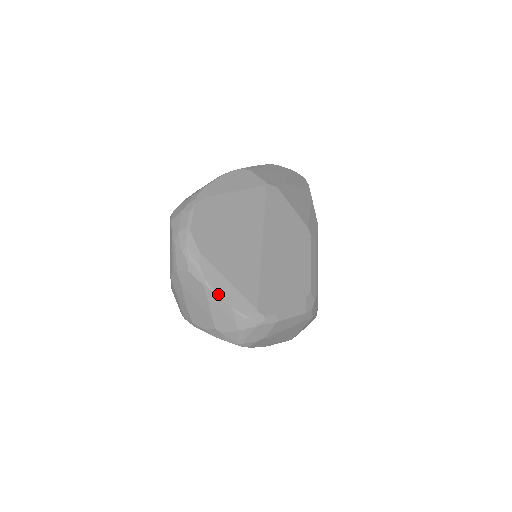
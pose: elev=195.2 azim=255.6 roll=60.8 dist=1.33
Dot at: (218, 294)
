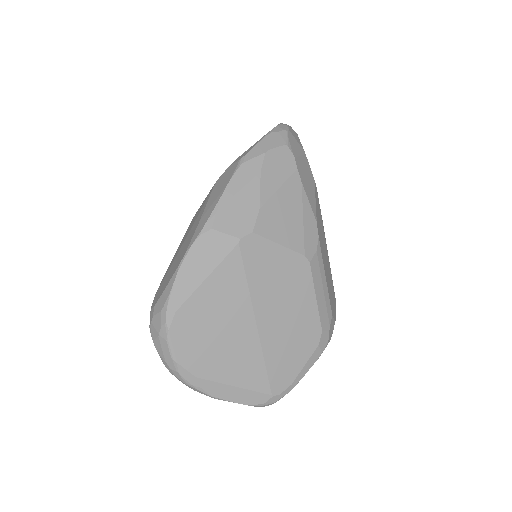
Dot at: (230, 401)
